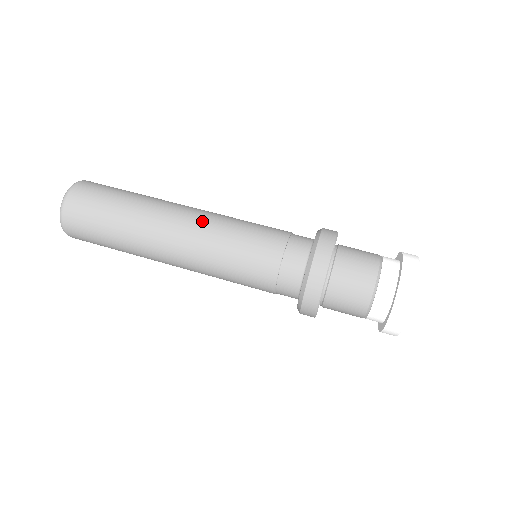
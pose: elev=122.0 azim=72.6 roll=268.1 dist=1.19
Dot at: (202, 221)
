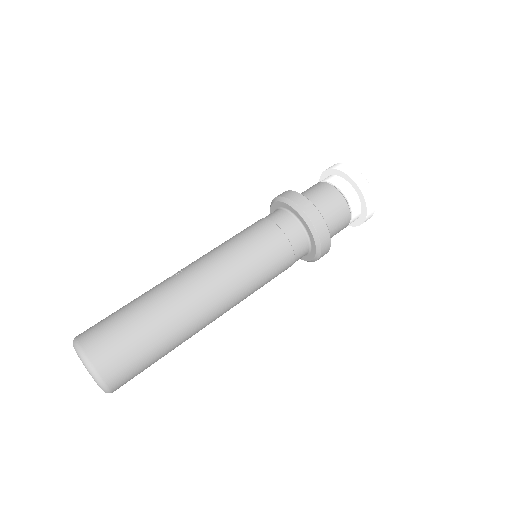
Dot at: (222, 279)
